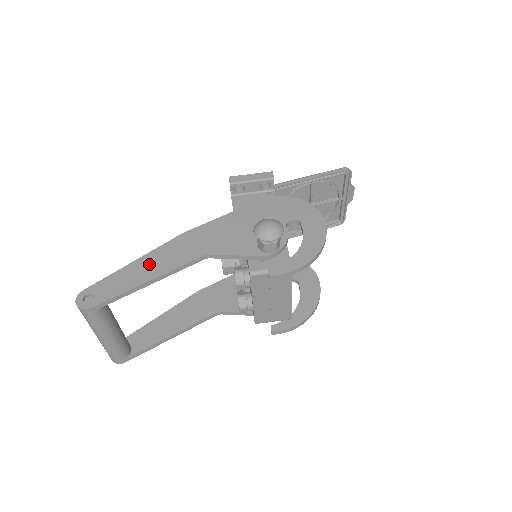
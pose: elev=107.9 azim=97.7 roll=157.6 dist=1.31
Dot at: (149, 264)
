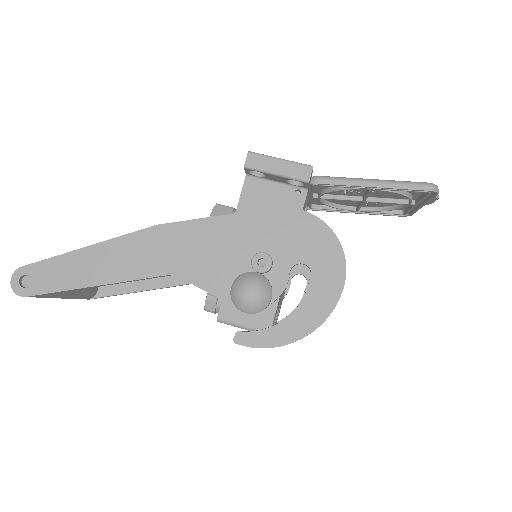
Dot at: (103, 260)
